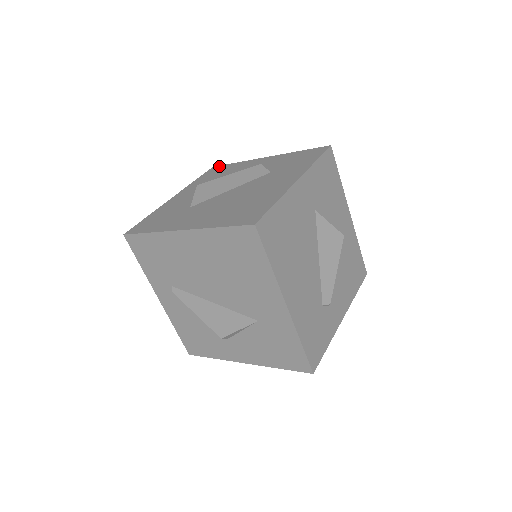
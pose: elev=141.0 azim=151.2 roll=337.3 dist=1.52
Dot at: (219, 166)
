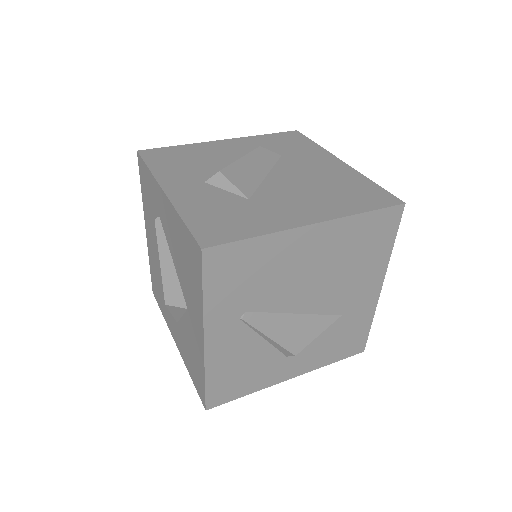
Dot at: (152, 149)
